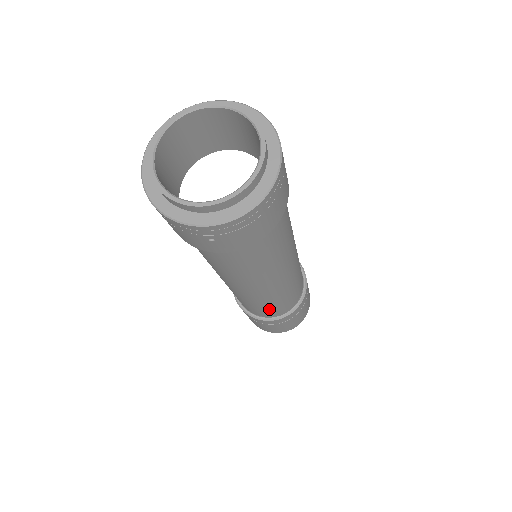
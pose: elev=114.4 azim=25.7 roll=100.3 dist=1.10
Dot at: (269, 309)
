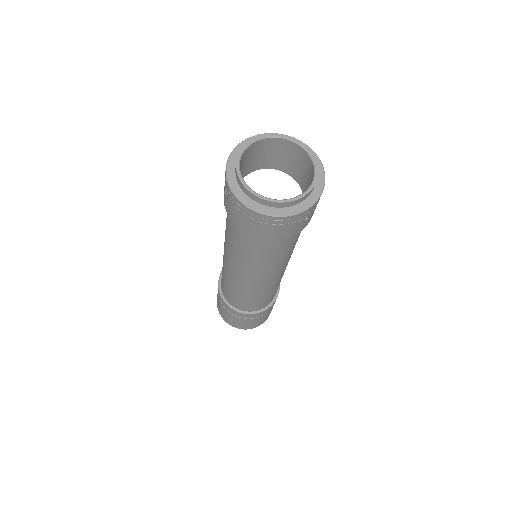
Dot at: occluded
